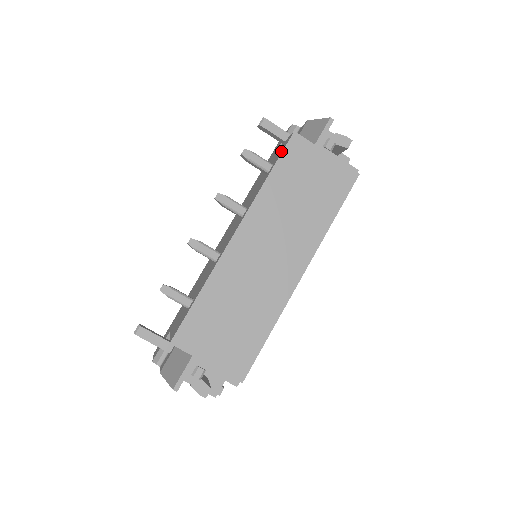
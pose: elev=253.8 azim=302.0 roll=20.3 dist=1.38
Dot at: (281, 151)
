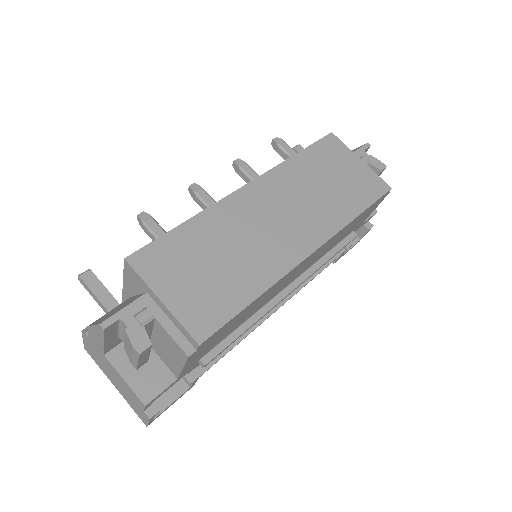
Dot at: occluded
